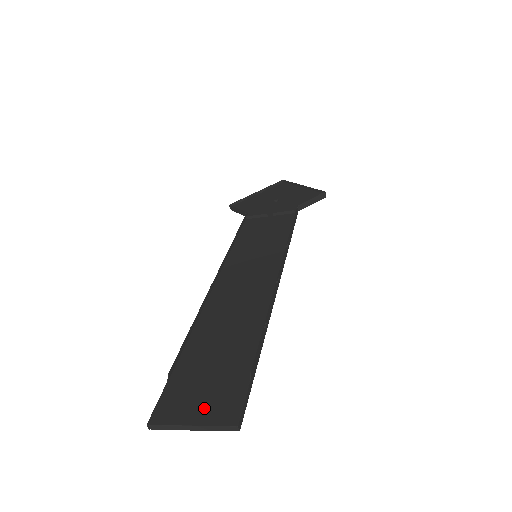
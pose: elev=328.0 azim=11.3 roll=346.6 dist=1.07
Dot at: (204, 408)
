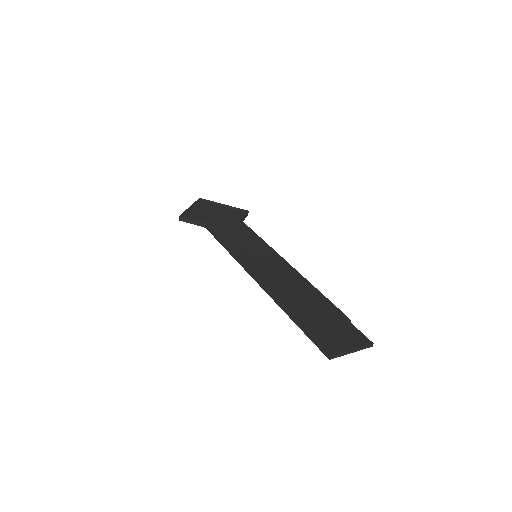
Dot at: (348, 341)
